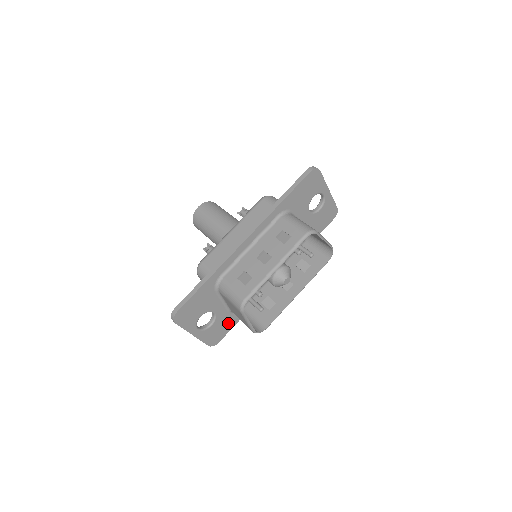
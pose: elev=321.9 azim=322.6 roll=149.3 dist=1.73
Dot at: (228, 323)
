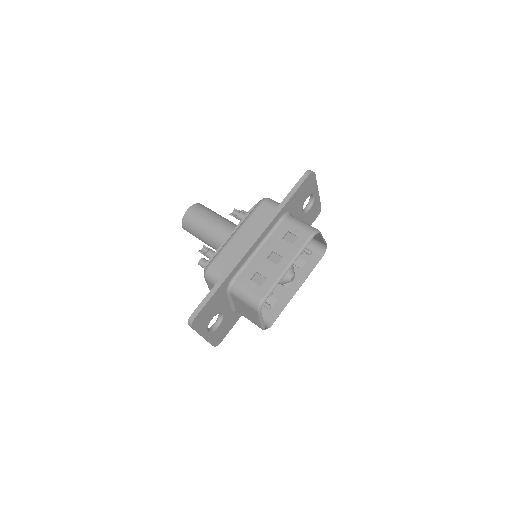
Dot at: (231, 322)
